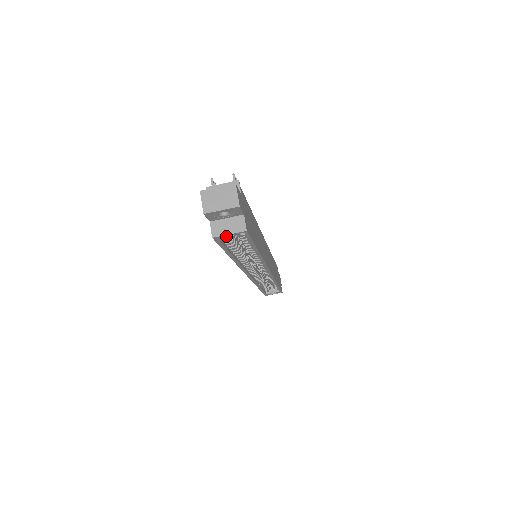
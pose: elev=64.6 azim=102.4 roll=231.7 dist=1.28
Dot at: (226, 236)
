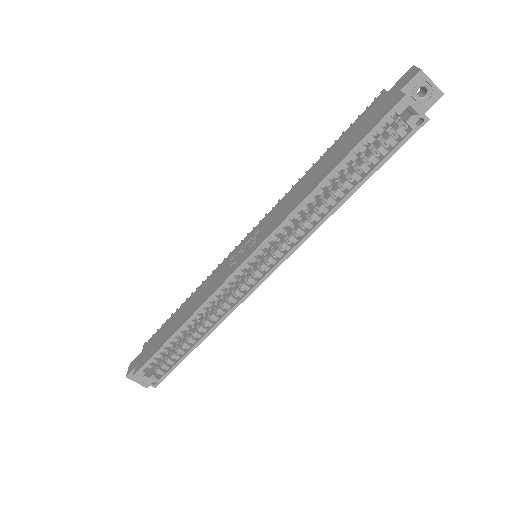
Dot at: (403, 113)
